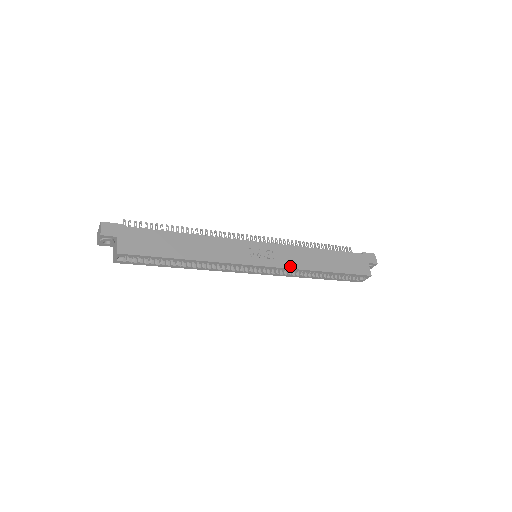
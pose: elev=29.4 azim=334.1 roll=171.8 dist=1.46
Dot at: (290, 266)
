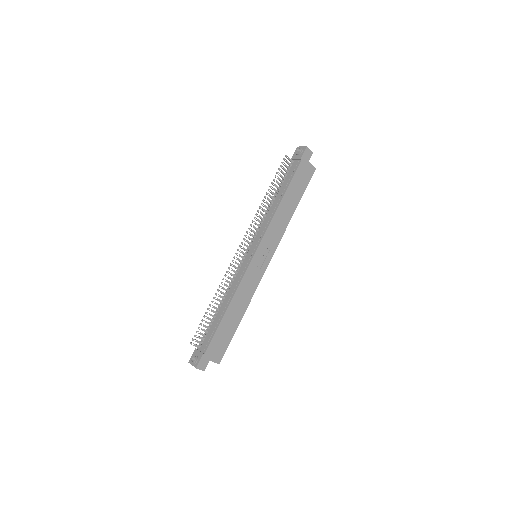
Dot at: (279, 239)
